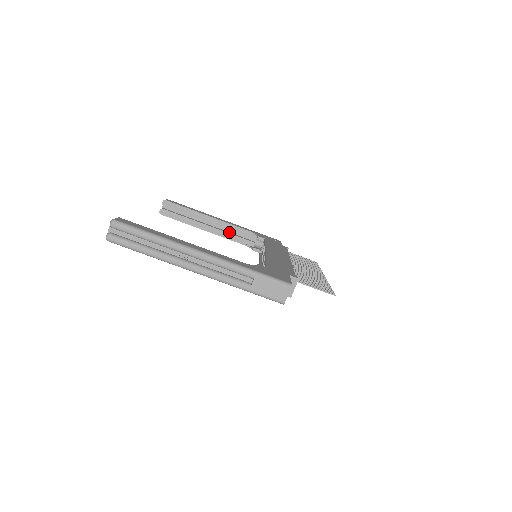
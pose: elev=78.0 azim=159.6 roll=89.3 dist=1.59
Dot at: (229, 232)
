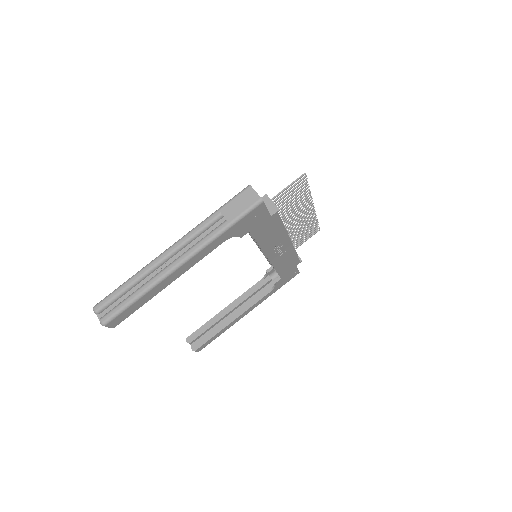
Dot at: occluded
